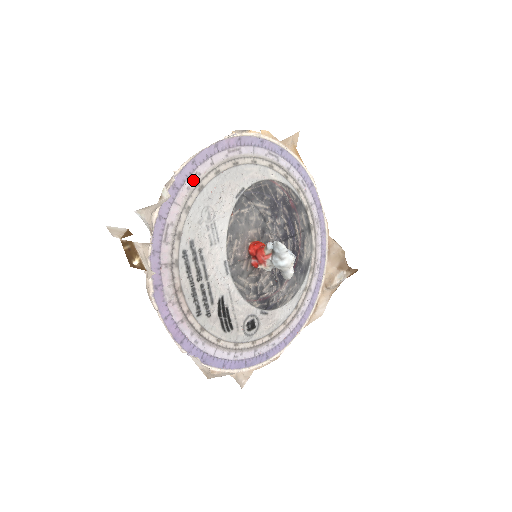
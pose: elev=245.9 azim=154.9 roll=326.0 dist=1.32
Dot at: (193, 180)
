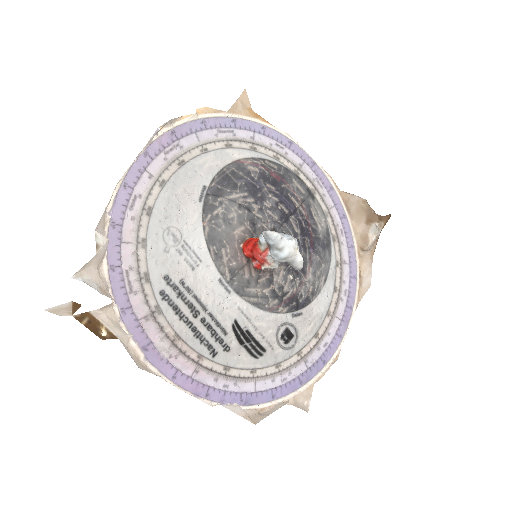
Dot at: (135, 206)
